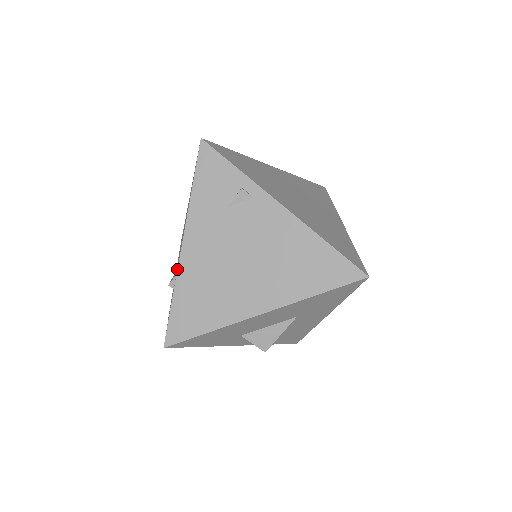
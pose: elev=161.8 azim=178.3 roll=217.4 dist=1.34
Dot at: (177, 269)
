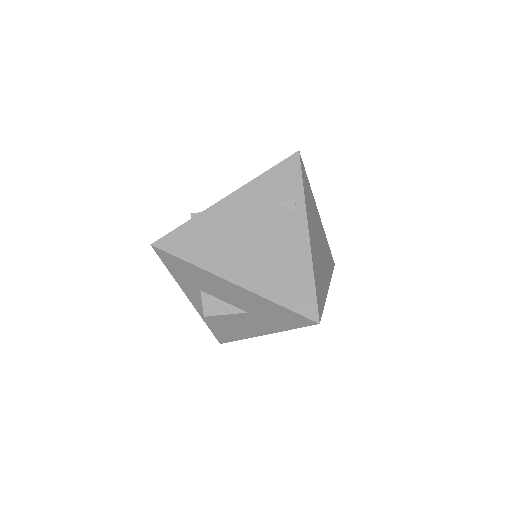
Dot at: occluded
